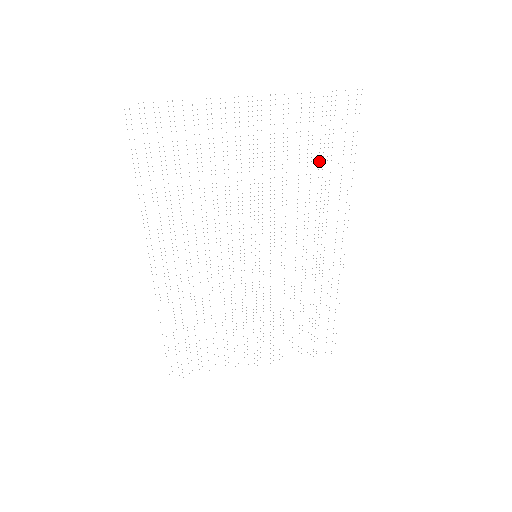
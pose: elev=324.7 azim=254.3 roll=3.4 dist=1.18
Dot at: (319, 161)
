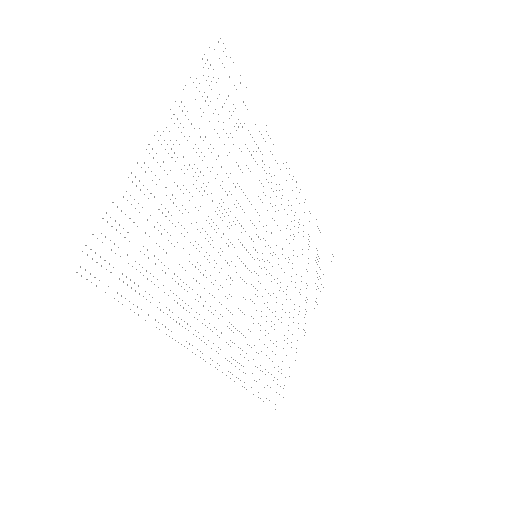
Dot at: occluded
